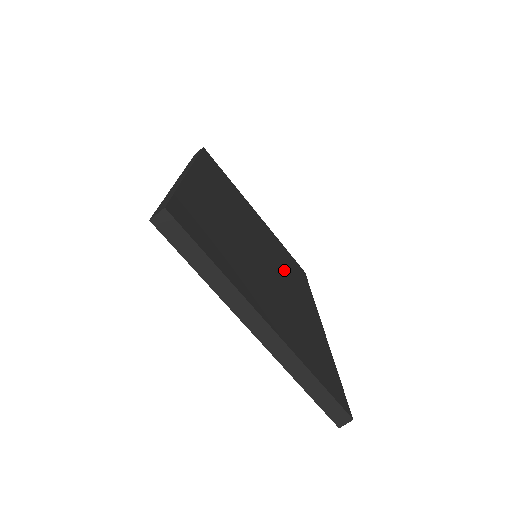
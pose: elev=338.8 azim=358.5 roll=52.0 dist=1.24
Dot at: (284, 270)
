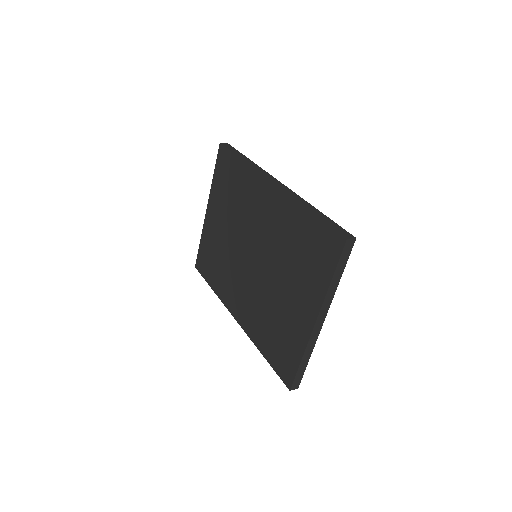
Dot at: occluded
